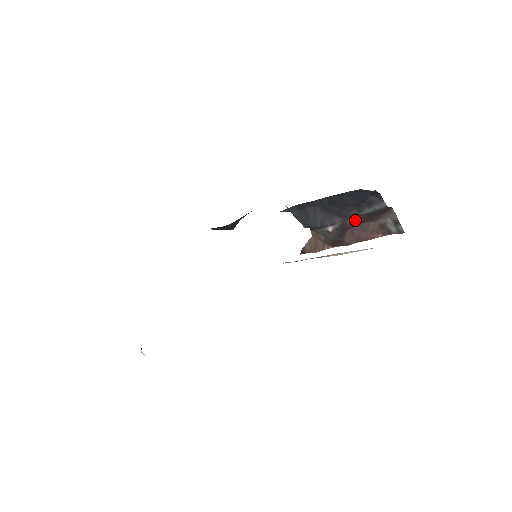
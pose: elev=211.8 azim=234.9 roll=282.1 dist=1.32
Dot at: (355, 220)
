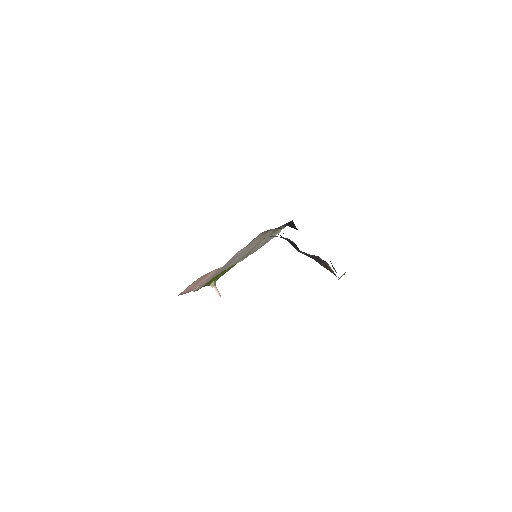
Dot at: occluded
